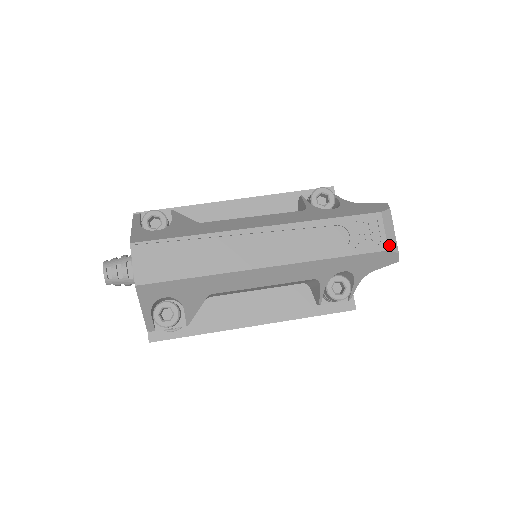
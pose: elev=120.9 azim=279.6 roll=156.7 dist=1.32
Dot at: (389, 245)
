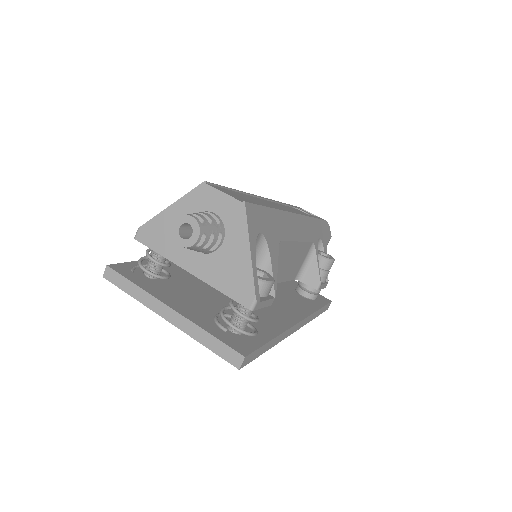
Dot at: occluded
